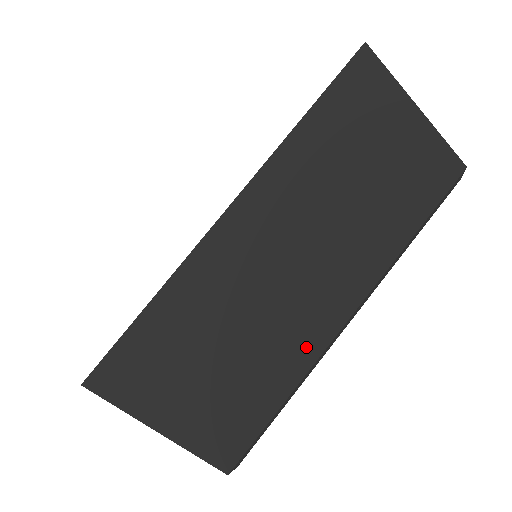
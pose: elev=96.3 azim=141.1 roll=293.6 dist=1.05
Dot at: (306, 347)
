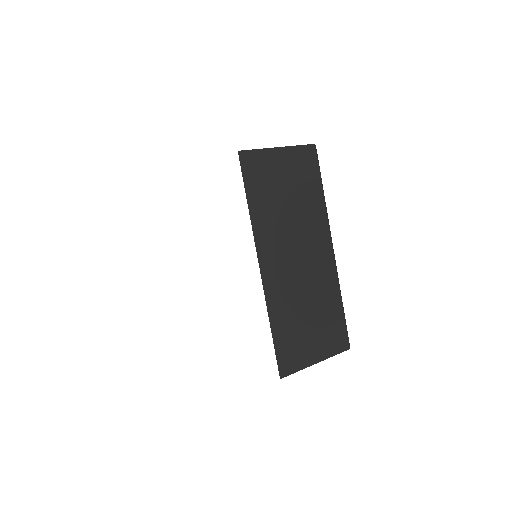
Dot at: (330, 279)
